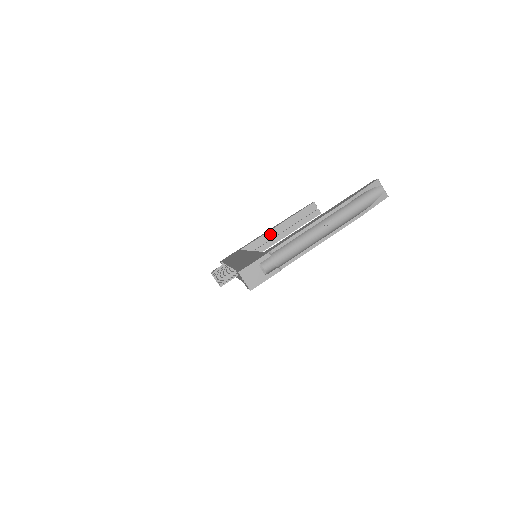
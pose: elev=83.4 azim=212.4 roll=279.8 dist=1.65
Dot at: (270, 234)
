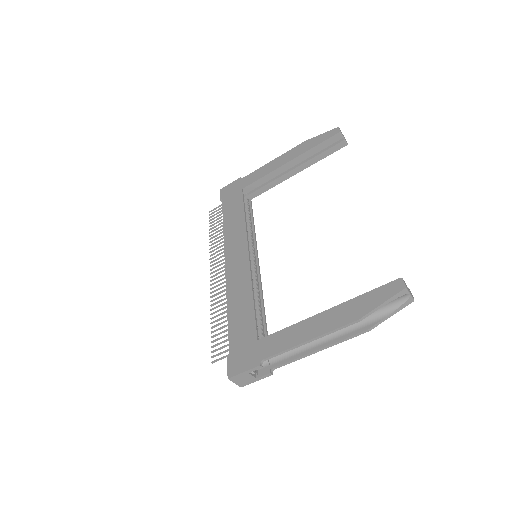
Dot at: (279, 171)
